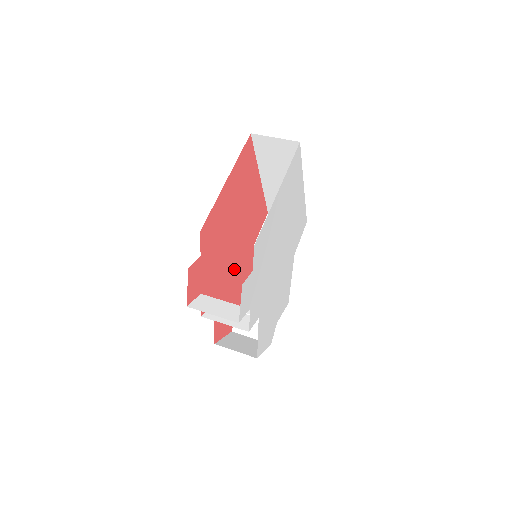
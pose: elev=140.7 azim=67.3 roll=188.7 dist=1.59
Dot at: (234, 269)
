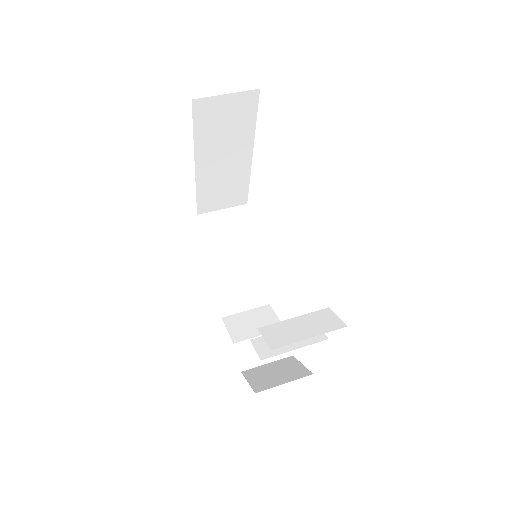
Dot at: occluded
